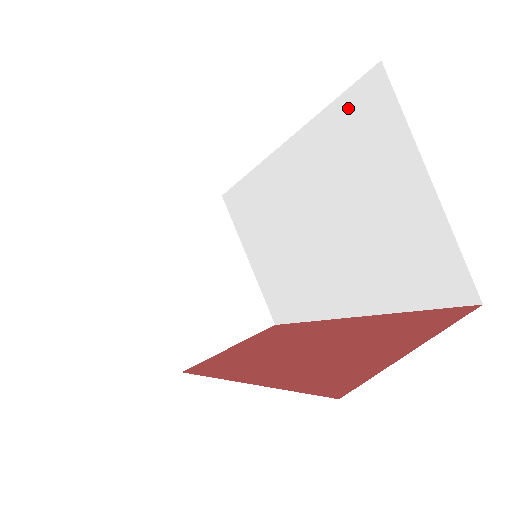
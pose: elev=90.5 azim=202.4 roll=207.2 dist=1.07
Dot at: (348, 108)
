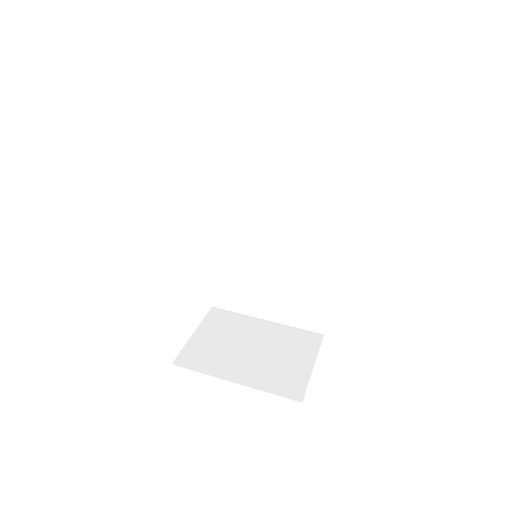
Dot at: (219, 146)
